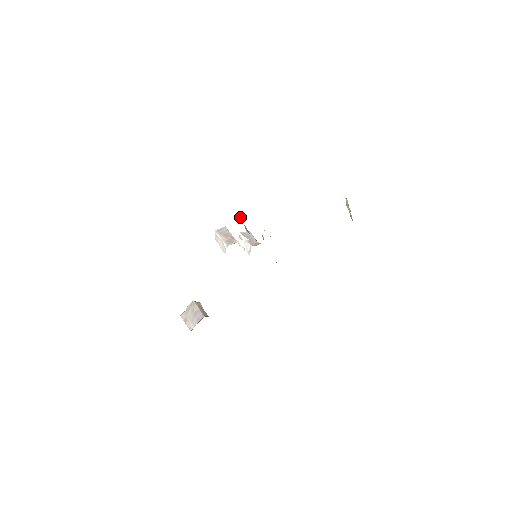
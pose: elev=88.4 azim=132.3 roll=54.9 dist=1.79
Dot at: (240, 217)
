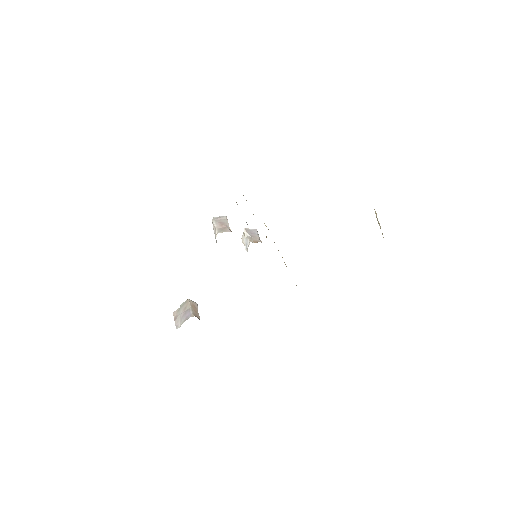
Dot at: occluded
